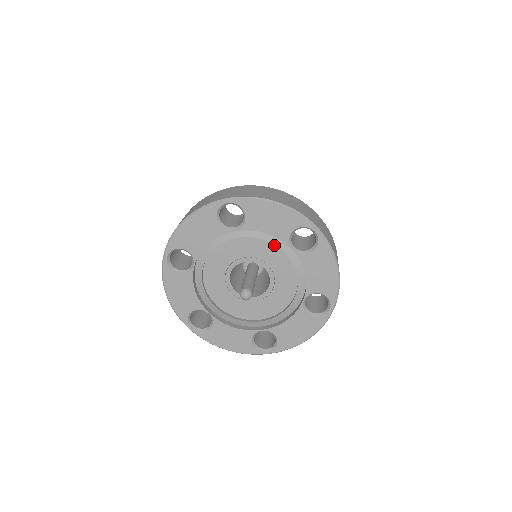
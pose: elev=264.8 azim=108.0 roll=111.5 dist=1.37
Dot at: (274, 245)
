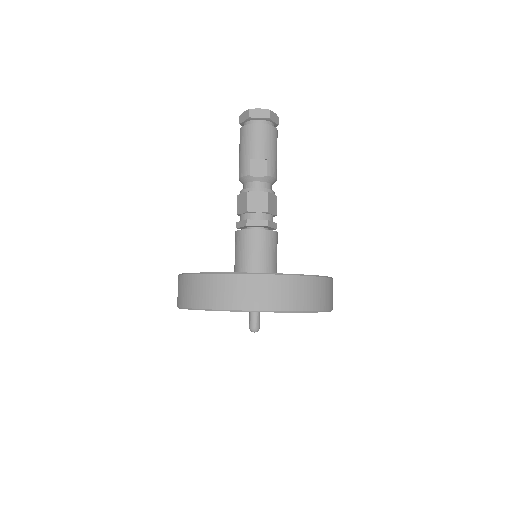
Dot at: occluded
